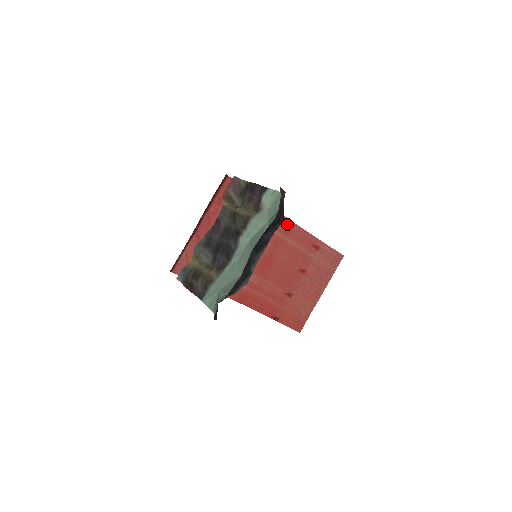
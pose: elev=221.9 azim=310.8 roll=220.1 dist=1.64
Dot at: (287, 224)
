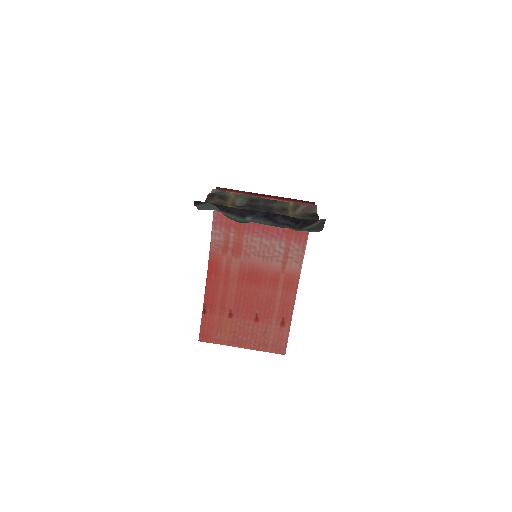
Dot at: (294, 283)
